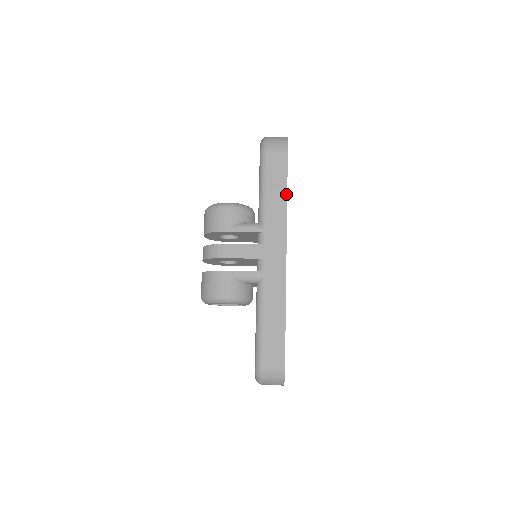
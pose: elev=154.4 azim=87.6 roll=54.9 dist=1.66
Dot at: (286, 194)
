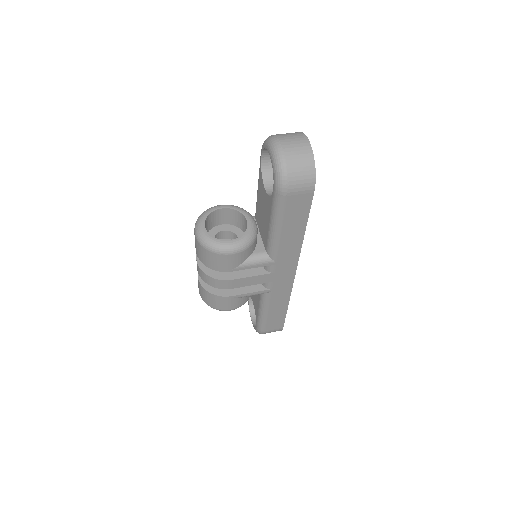
Dot at: (304, 232)
